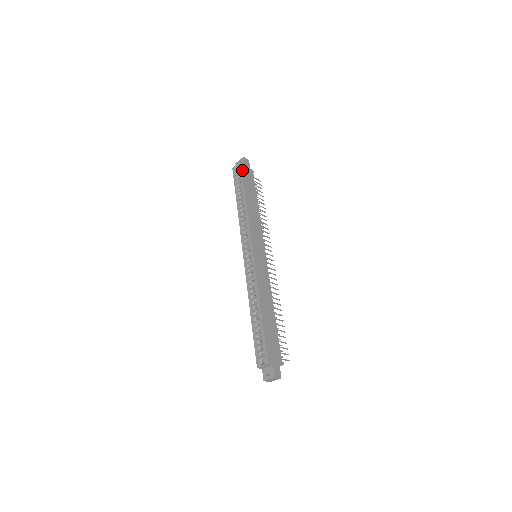
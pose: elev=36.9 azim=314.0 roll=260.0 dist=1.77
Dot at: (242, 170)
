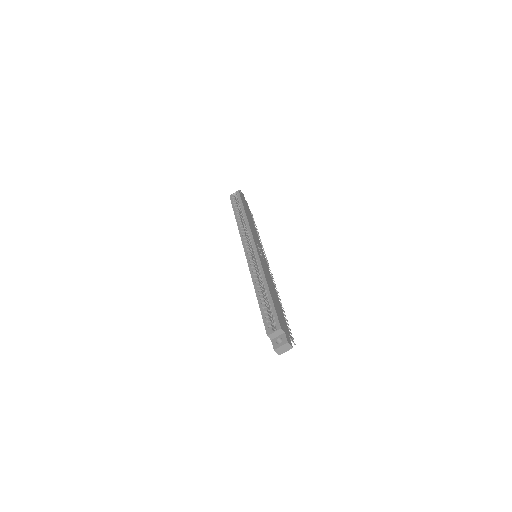
Dot at: (240, 195)
